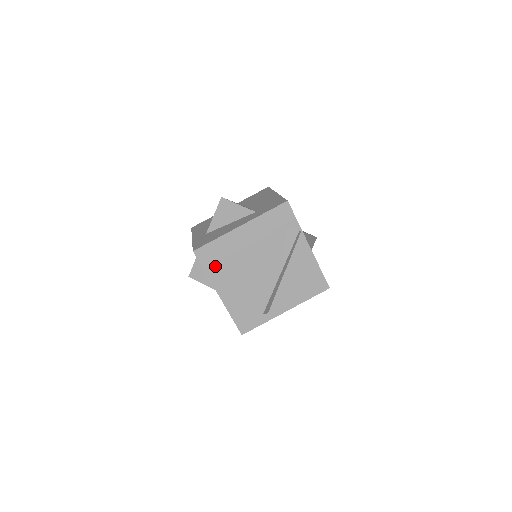
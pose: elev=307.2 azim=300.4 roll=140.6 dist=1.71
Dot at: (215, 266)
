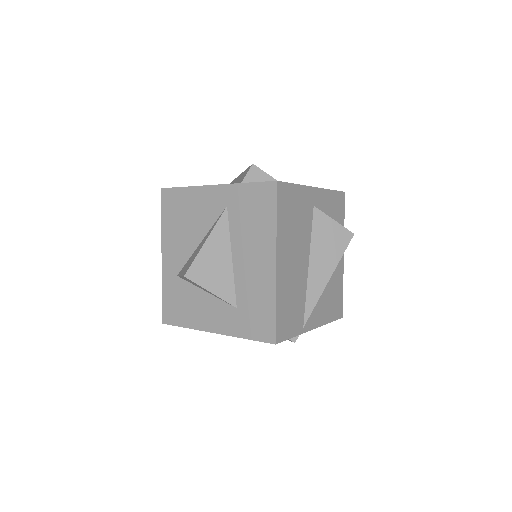
Dot at: occluded
